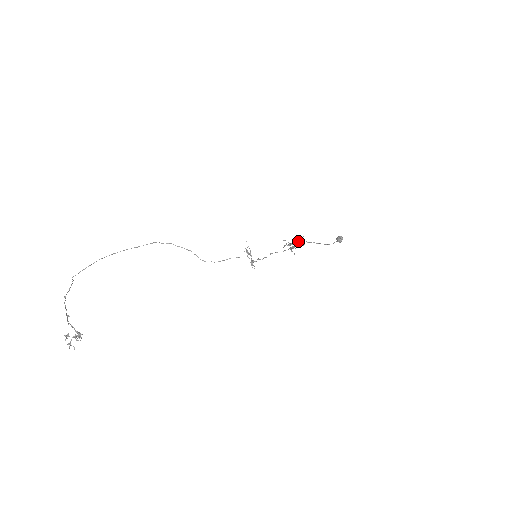
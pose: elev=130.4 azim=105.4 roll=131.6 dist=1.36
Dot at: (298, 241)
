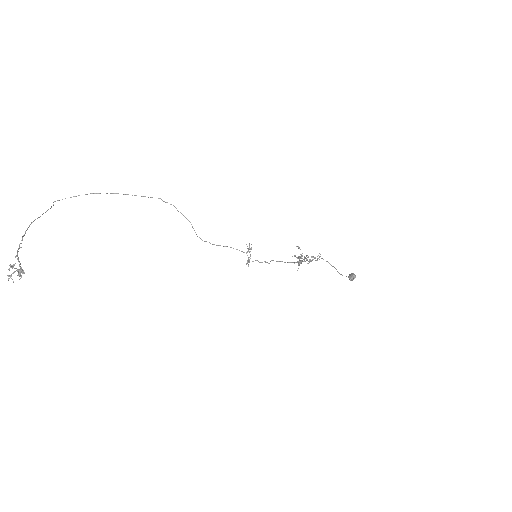
Dot at: (312, 256)
